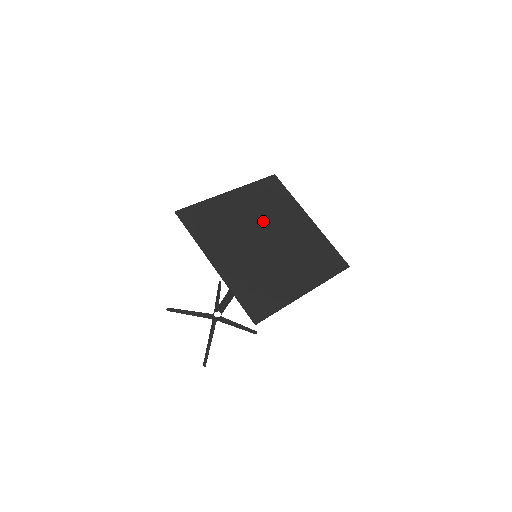
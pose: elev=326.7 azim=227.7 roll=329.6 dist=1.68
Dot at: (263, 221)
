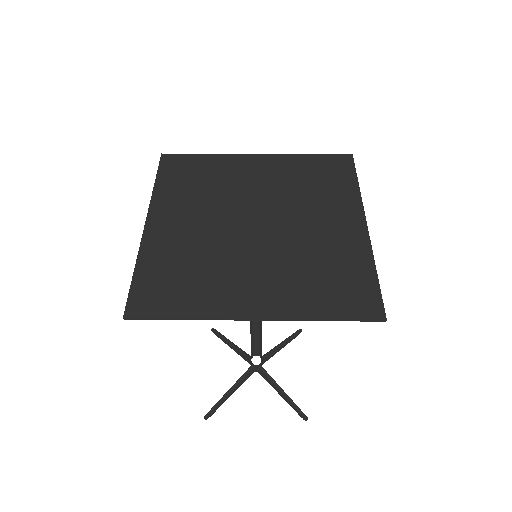
Dot at: (274, 200)
